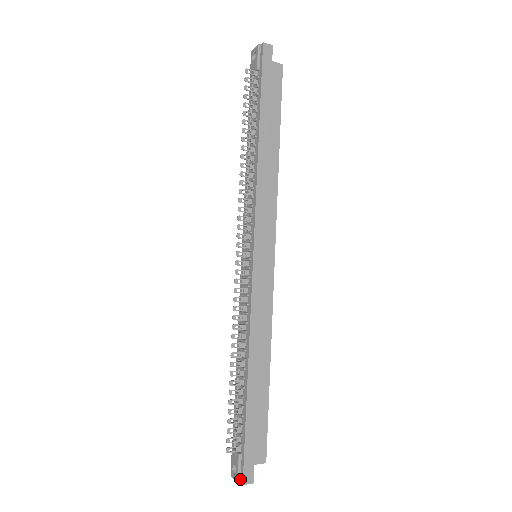
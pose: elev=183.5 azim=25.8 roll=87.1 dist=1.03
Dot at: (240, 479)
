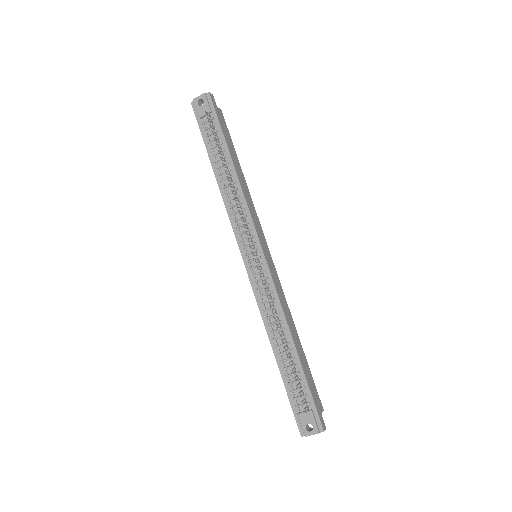
Dot at: (319, 430)
